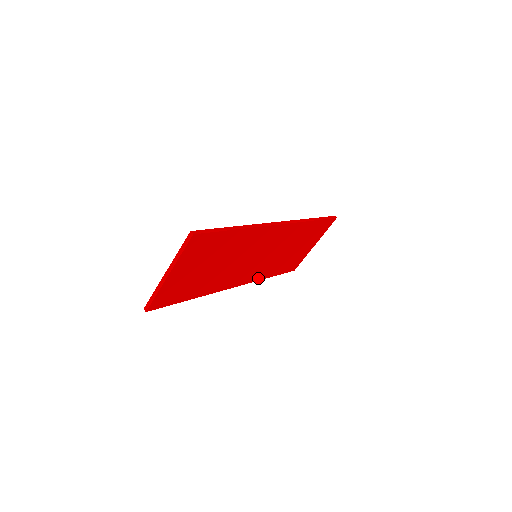
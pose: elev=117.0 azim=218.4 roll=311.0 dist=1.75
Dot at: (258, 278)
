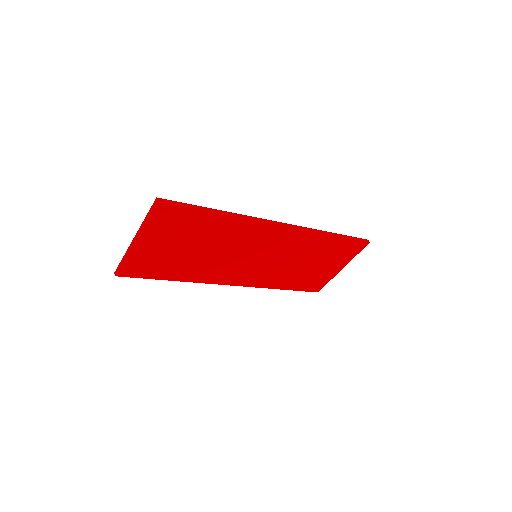
Dot at: (265, 285)
